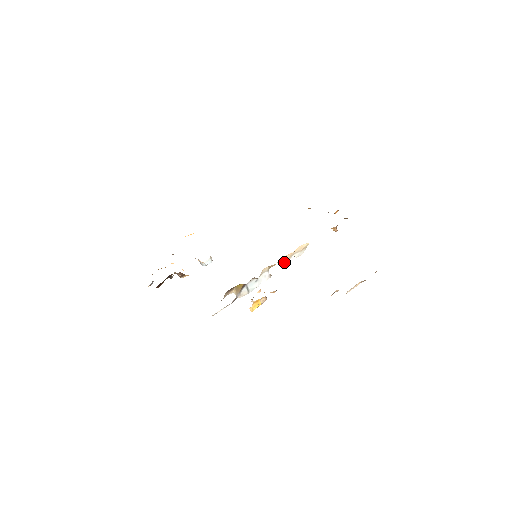
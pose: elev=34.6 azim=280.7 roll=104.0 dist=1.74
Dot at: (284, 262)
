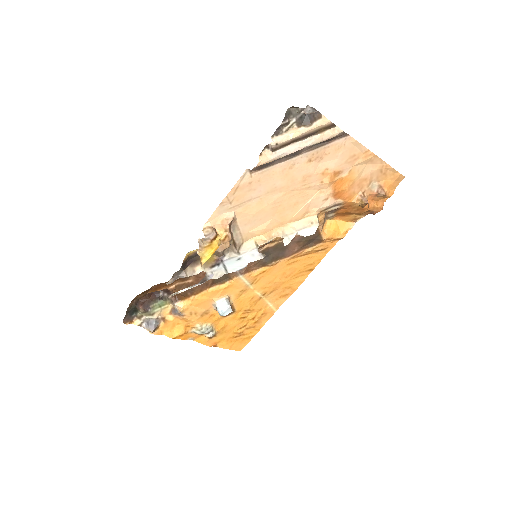
Dot at: (284, 241)
